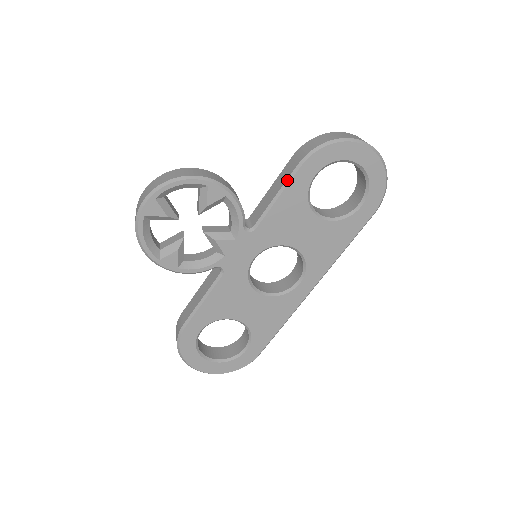
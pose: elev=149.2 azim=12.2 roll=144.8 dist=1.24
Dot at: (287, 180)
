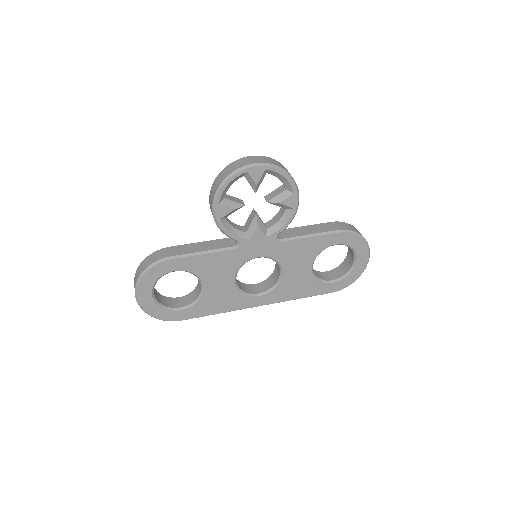
Dot at: (324, 232)
